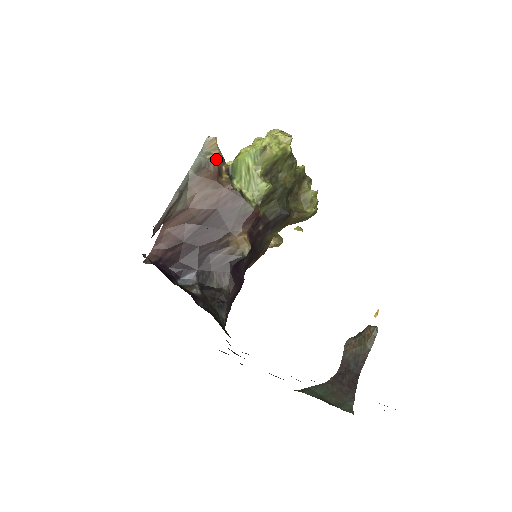
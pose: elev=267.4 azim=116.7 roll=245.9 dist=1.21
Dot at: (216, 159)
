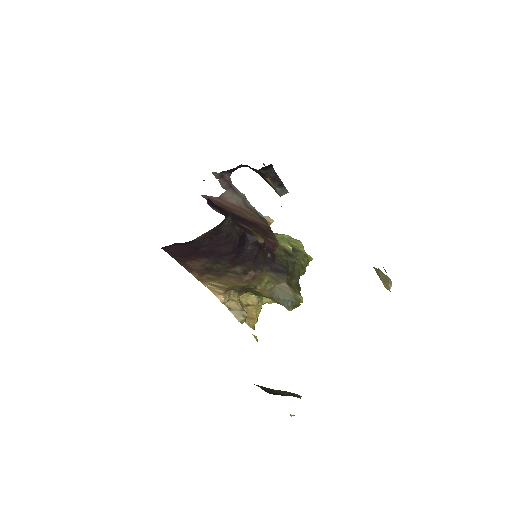
Dot at: occluded
